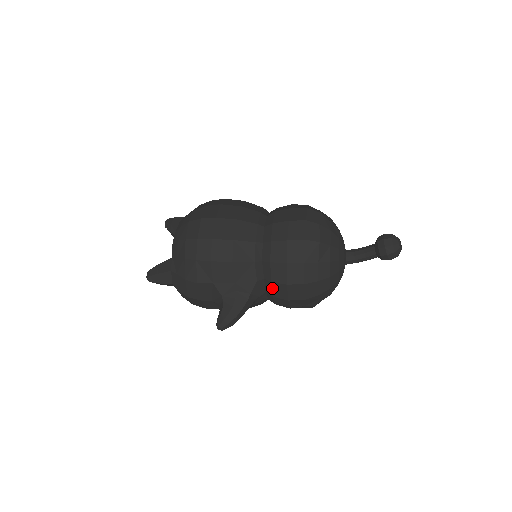
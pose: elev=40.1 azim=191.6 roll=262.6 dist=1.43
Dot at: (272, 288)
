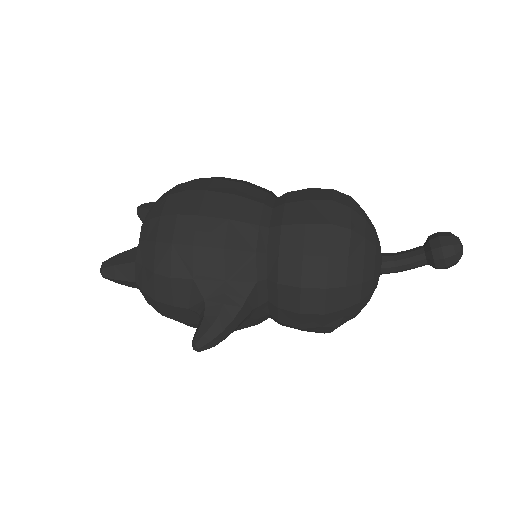
Dot at: (278, 294)
